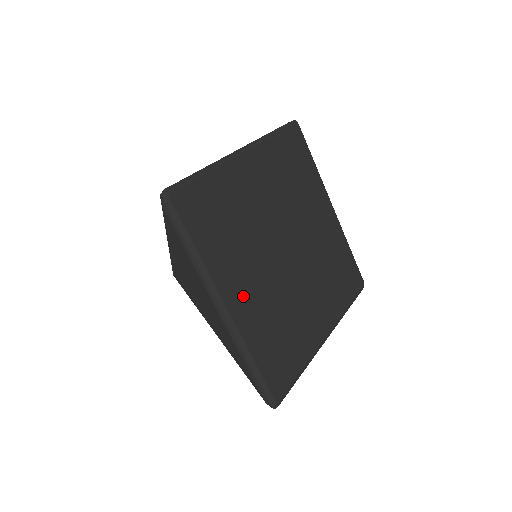
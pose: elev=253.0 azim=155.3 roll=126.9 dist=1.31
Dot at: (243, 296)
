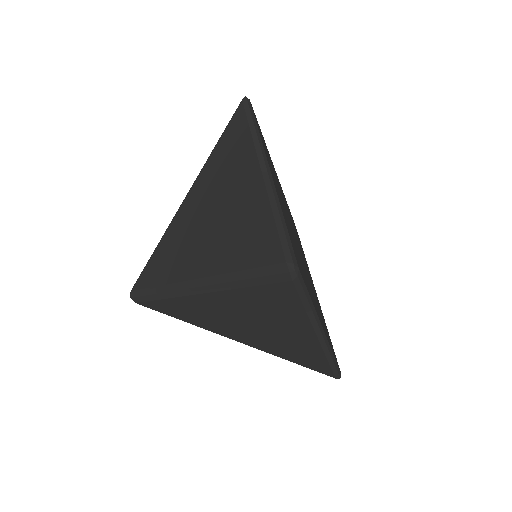
Dot at: (277, 190)
